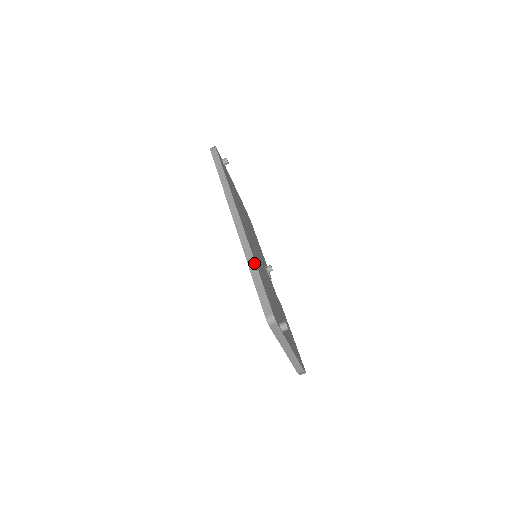
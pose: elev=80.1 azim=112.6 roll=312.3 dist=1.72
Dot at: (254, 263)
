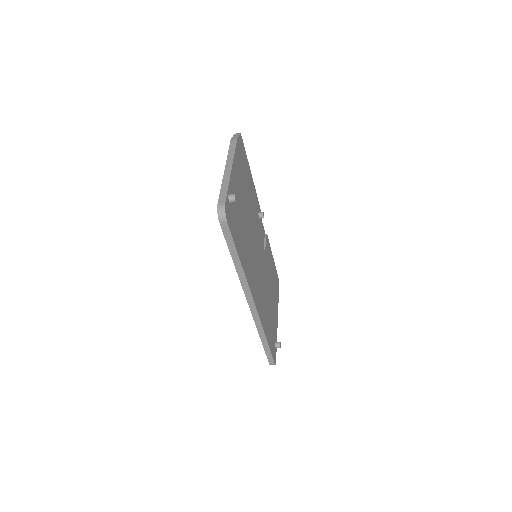
Dot at: (265, 339)
